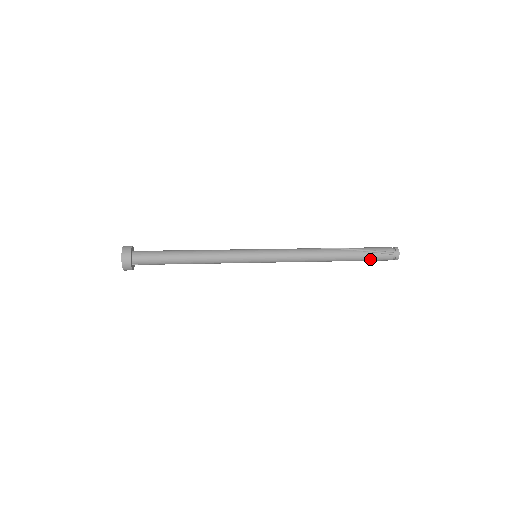
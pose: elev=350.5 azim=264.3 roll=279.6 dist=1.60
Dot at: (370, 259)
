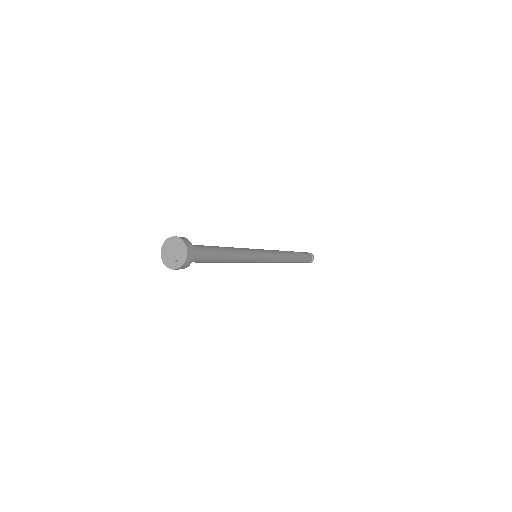
Dot at: (303, 262)
